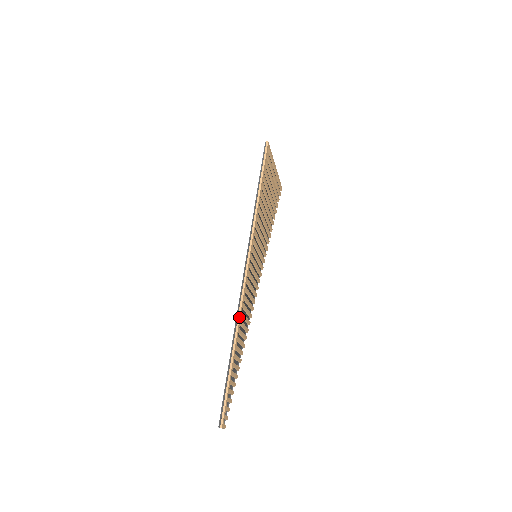
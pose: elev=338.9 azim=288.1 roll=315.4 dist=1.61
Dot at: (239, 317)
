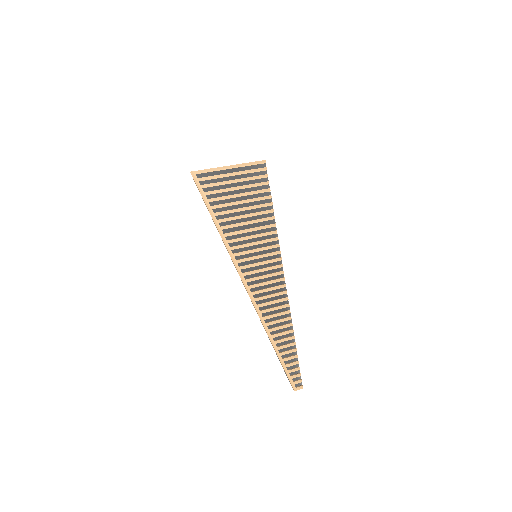
Dot at: (259, 317)
